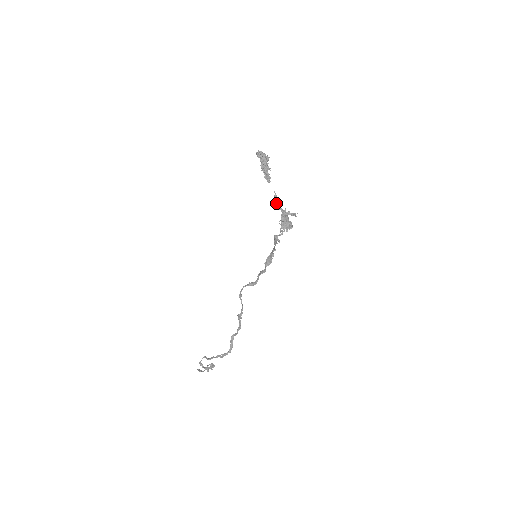
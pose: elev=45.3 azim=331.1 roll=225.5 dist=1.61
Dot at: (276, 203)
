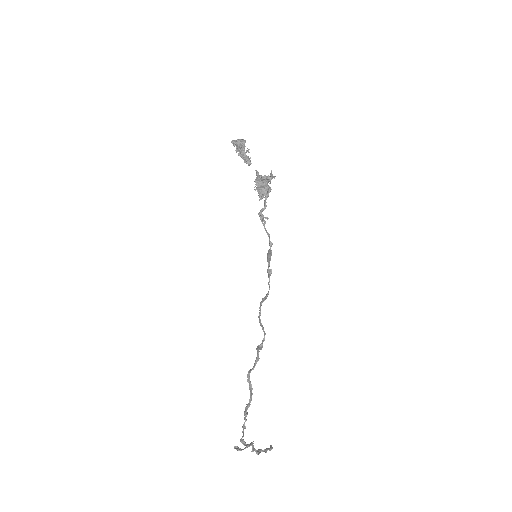
Dot at: occluded
